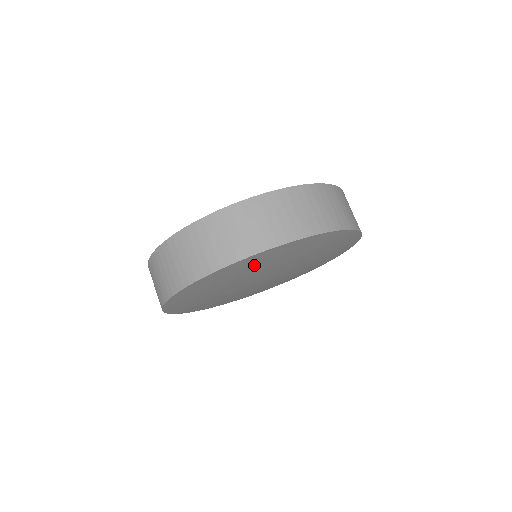
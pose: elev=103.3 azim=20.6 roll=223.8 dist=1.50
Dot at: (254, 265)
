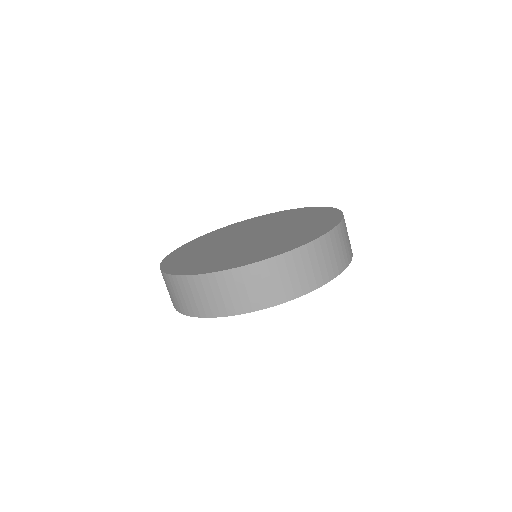
Dot at: occluded
